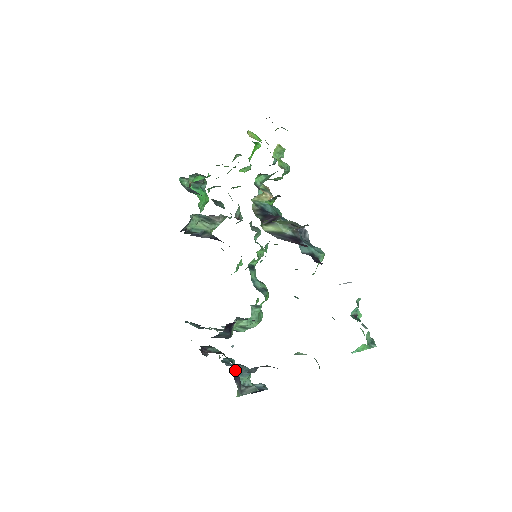
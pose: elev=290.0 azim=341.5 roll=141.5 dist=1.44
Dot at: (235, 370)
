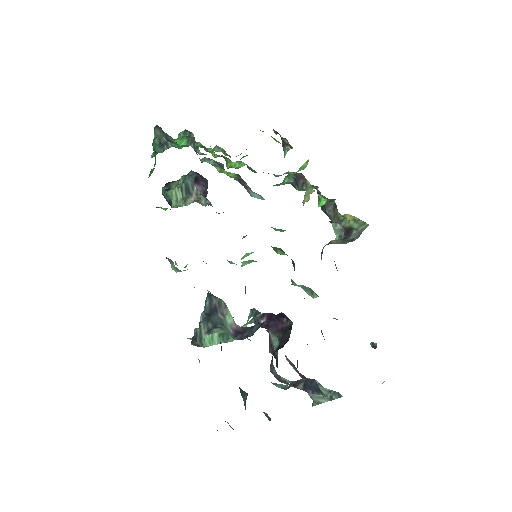
Dot at: occluded
